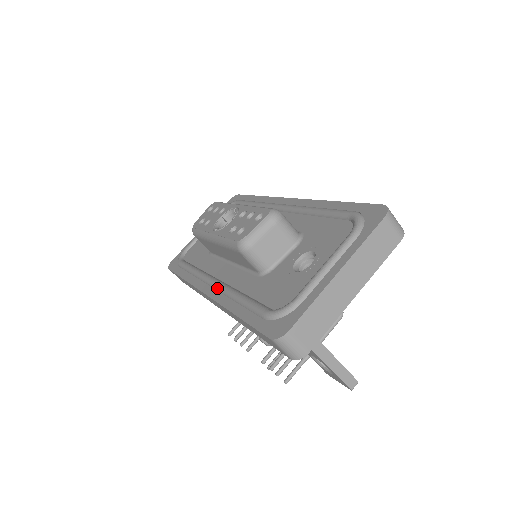
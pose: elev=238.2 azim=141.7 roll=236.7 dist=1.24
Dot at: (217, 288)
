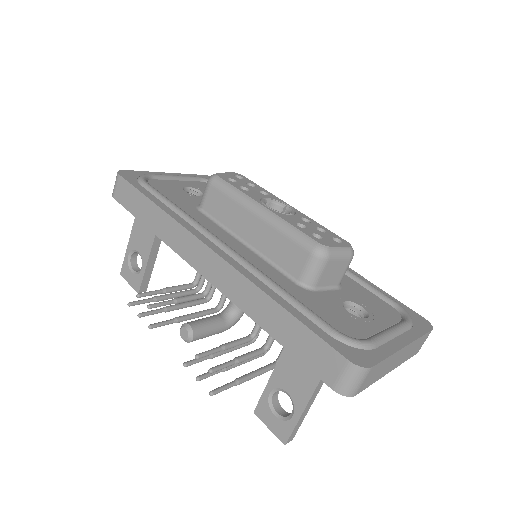
Dot at: (235, 256)
